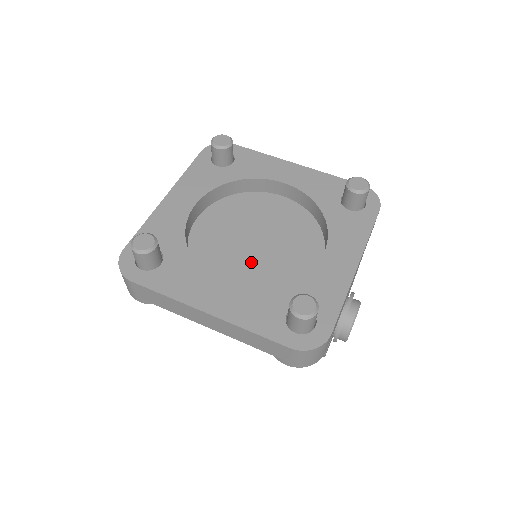
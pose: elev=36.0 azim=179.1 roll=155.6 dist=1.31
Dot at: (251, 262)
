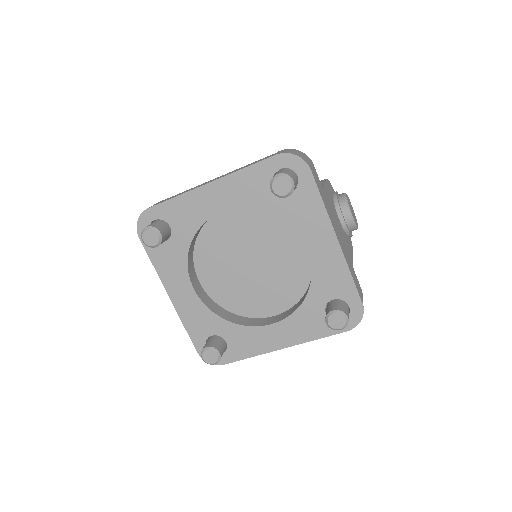
Dot at: (265, 282)
